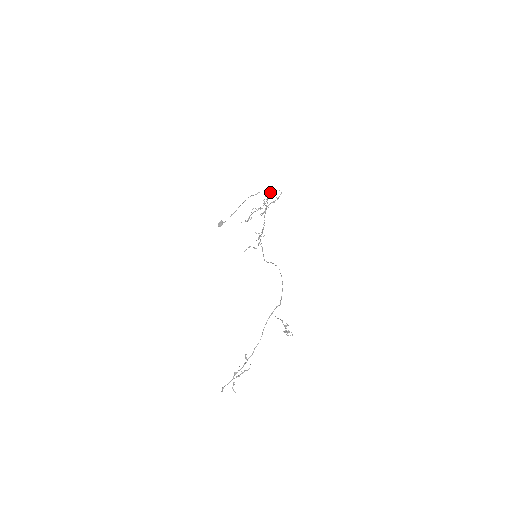
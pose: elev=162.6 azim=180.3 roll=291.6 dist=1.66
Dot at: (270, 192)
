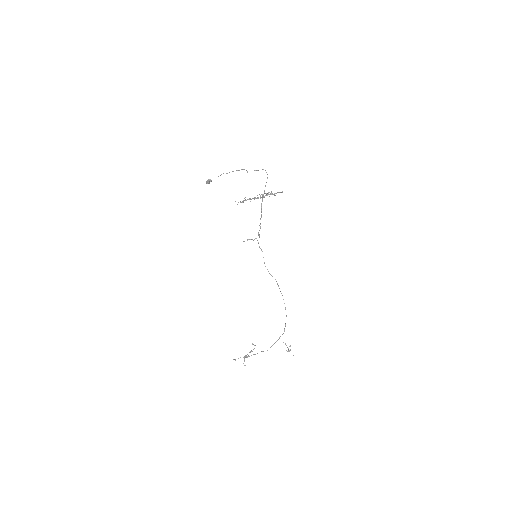
Dot at: occluded
